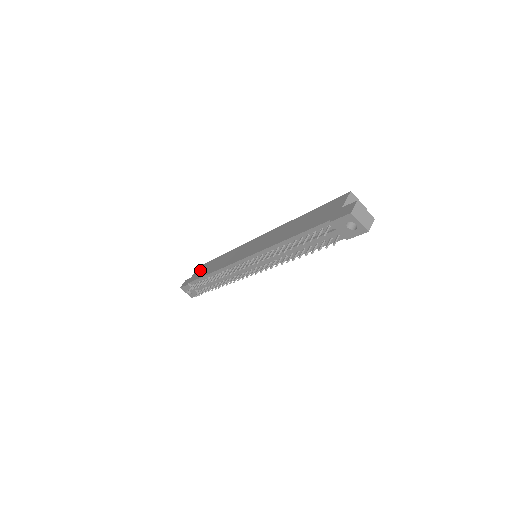
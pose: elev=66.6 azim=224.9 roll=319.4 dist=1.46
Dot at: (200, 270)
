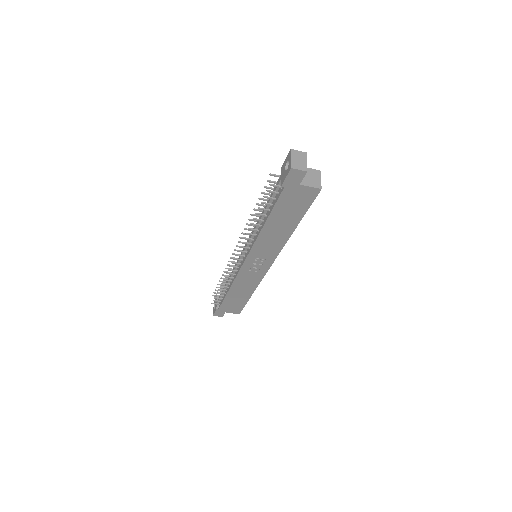
Dot at: occluded
